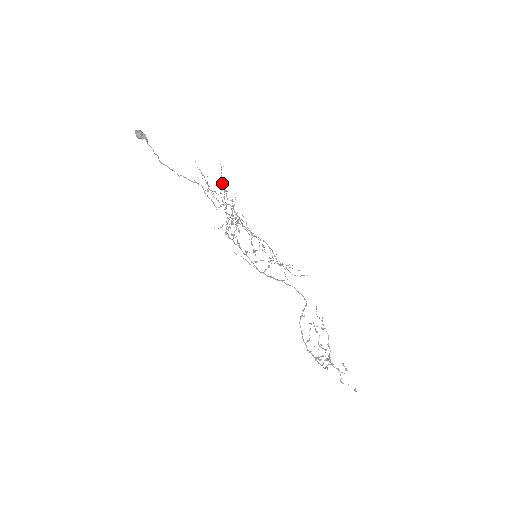
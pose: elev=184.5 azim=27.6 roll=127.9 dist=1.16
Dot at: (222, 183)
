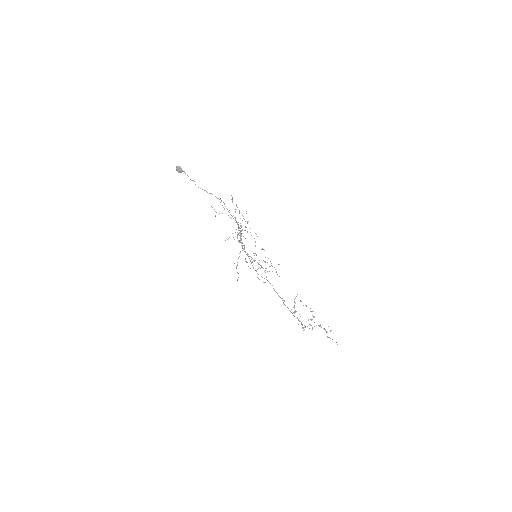
Dot at: occluded
